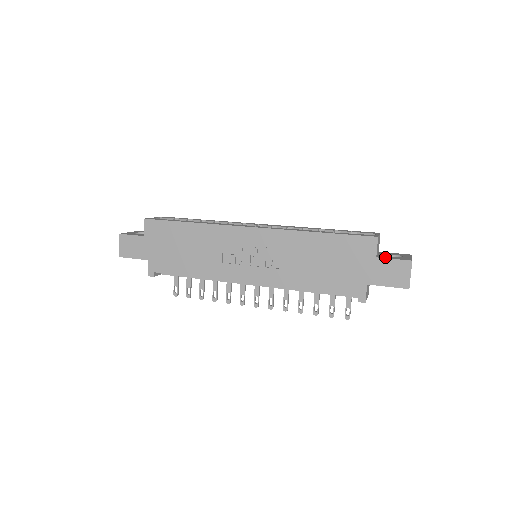
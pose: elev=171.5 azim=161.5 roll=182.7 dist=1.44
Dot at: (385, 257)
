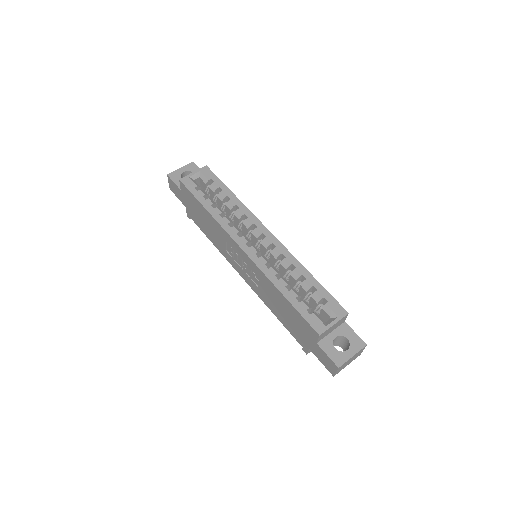
Dot at: (325, 347)
